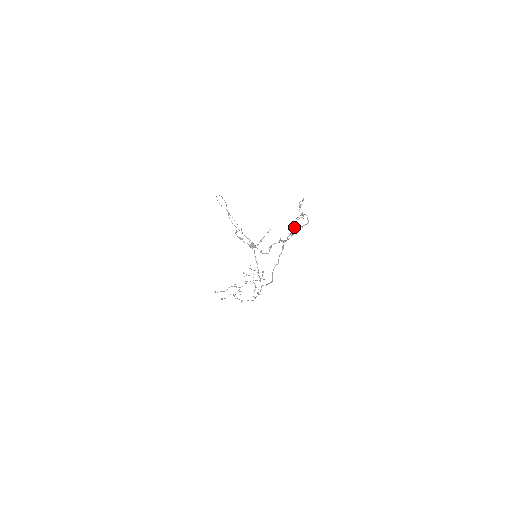
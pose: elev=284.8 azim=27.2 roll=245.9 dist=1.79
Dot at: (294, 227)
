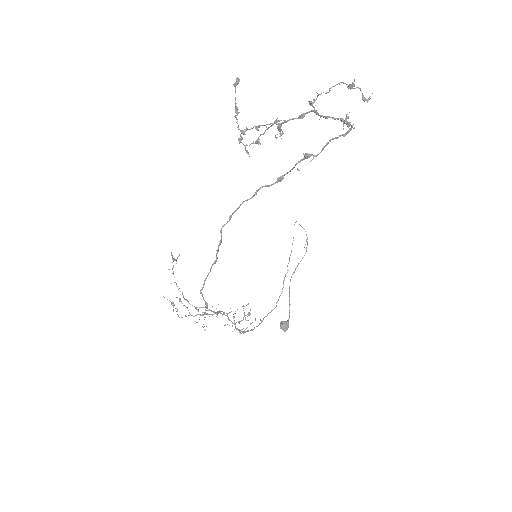
Dot at: (321, 151)
